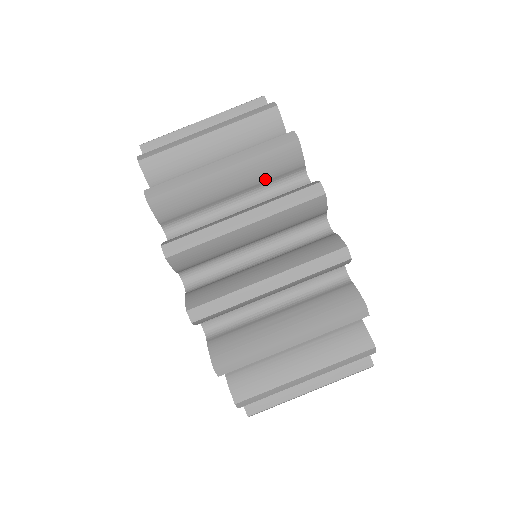
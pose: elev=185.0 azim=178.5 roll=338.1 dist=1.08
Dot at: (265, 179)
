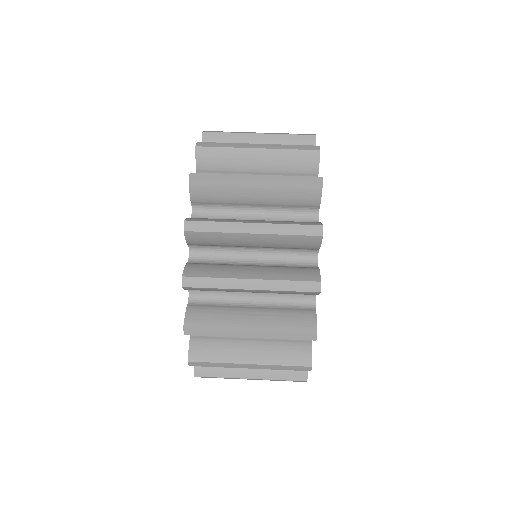
Dot at: (285, 203)
